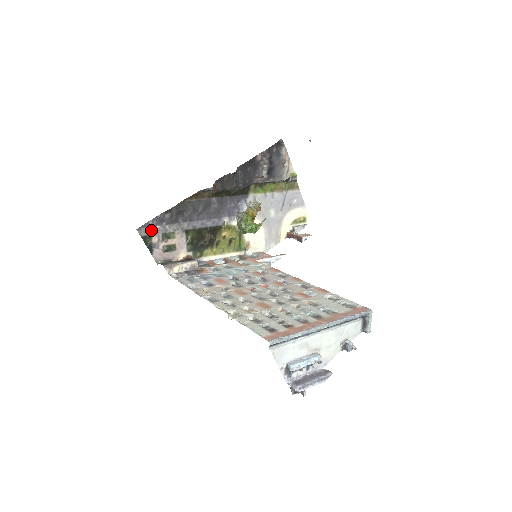
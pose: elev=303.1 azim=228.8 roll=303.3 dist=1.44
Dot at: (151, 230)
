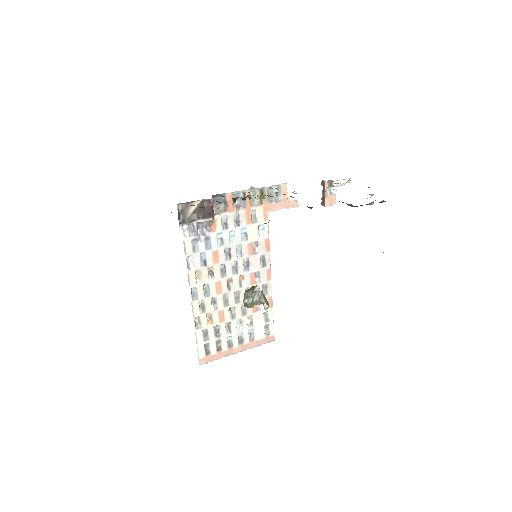
Dot at: occluded
